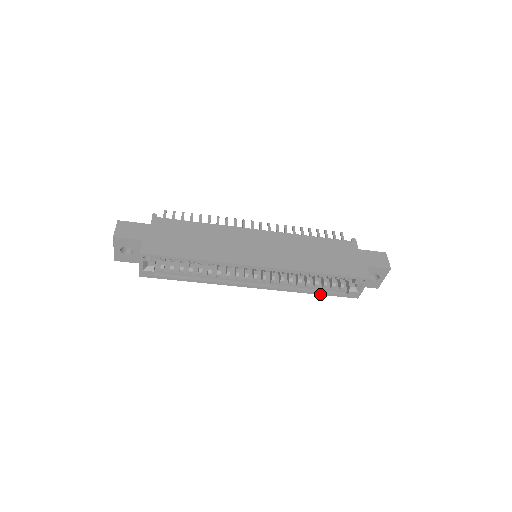
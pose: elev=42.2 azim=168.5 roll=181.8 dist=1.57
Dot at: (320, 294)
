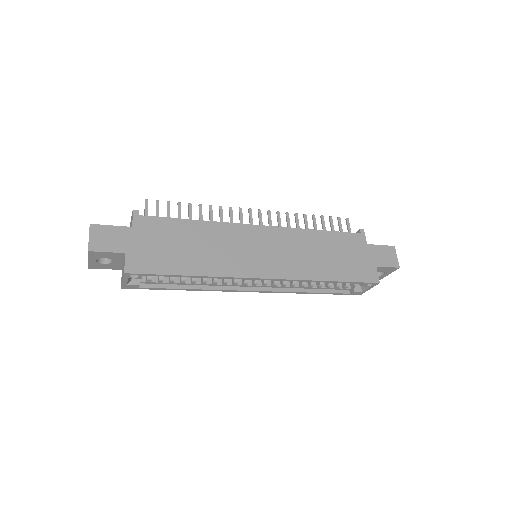
Dot at: occluded
